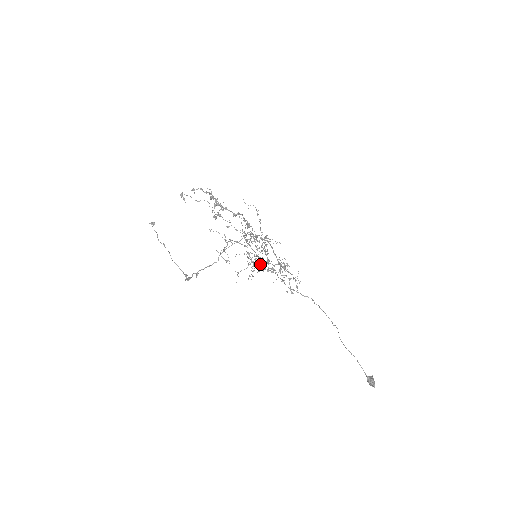
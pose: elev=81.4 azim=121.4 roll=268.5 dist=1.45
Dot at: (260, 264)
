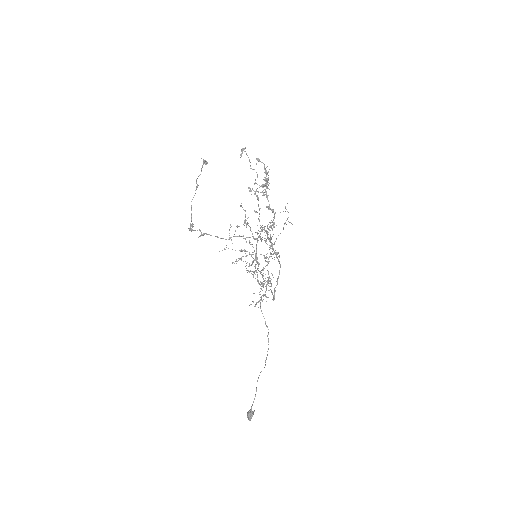
Dot at: (256, 271)
